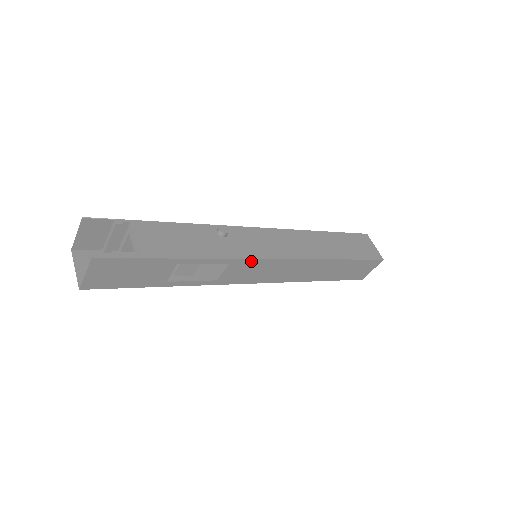
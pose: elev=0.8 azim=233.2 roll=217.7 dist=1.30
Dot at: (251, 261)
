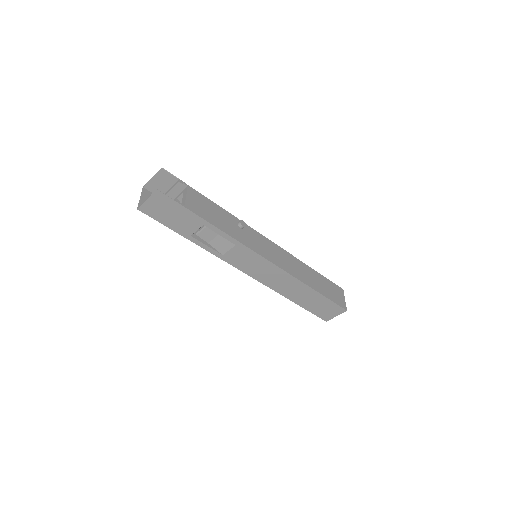
Dot at: (251, 252)
